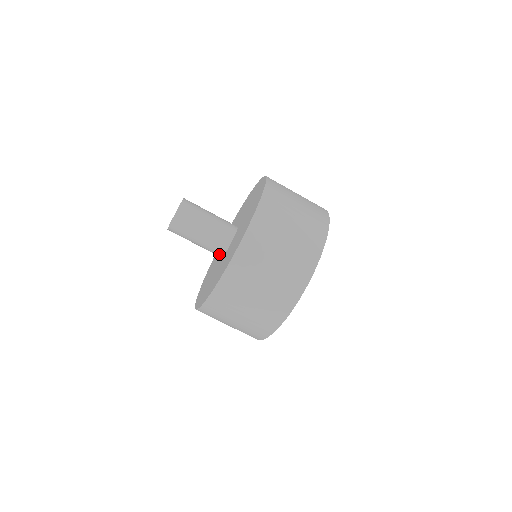
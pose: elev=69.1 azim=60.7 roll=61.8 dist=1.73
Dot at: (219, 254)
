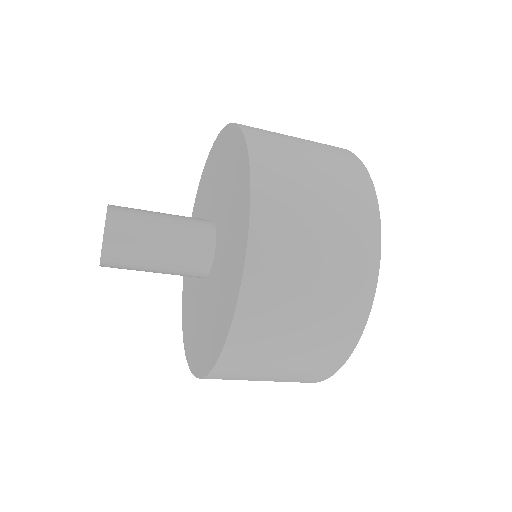
Dot at: occluded
